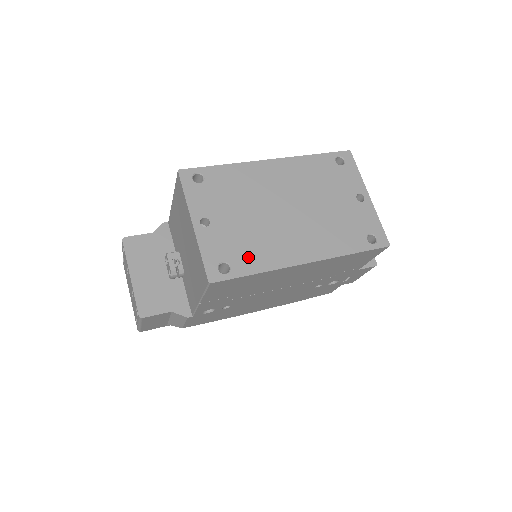
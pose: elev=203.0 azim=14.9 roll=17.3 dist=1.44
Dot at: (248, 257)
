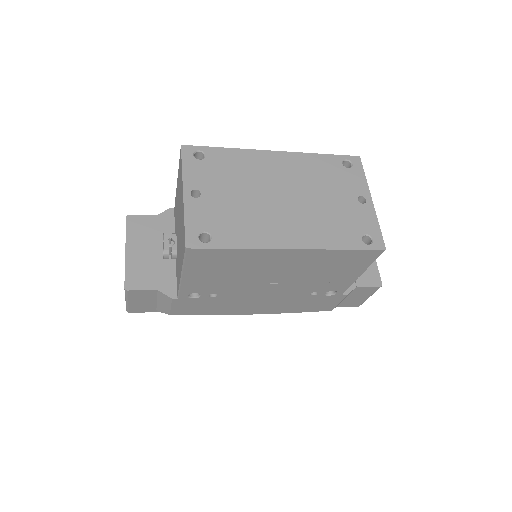
Dot at: (232, 232)
